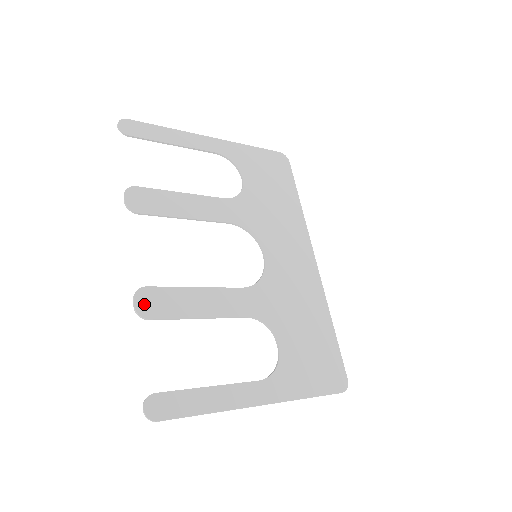
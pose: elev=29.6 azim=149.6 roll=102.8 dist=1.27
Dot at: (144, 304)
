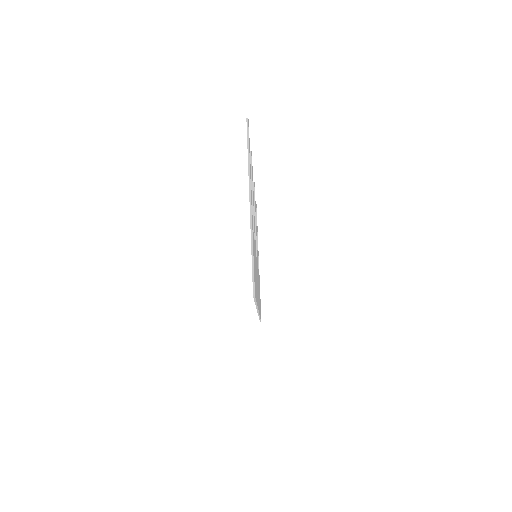
Dot at: occluded
